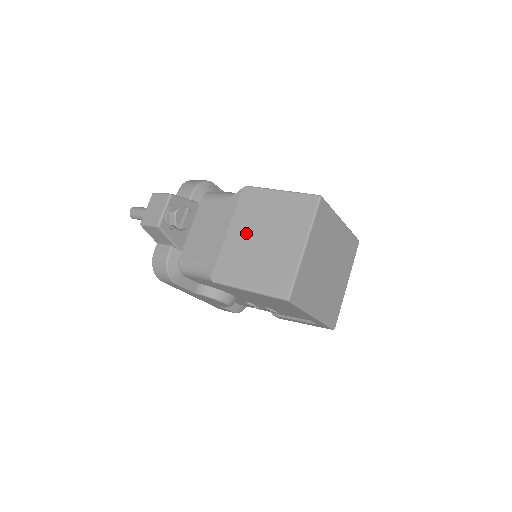
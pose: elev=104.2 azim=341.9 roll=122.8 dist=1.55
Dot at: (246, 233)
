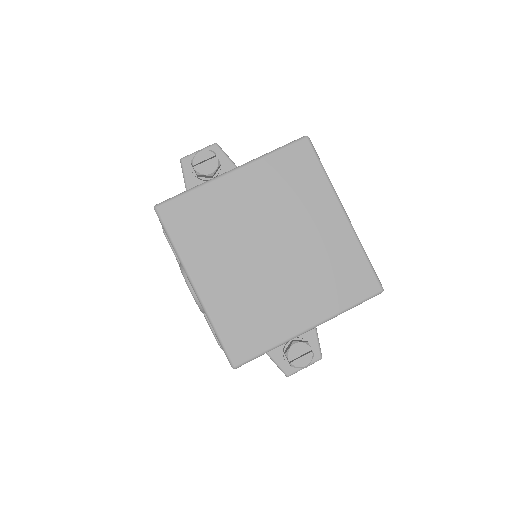
Dot at: occluded
